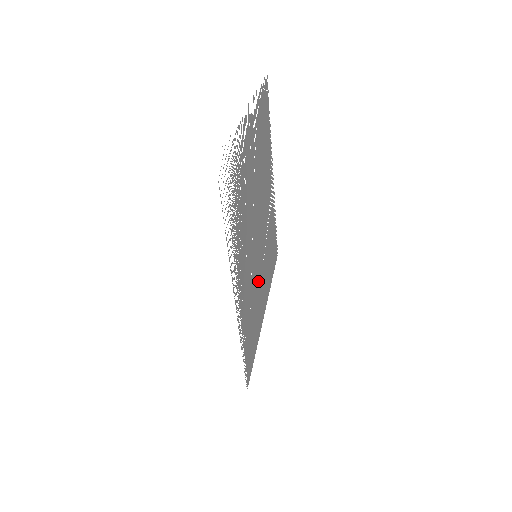
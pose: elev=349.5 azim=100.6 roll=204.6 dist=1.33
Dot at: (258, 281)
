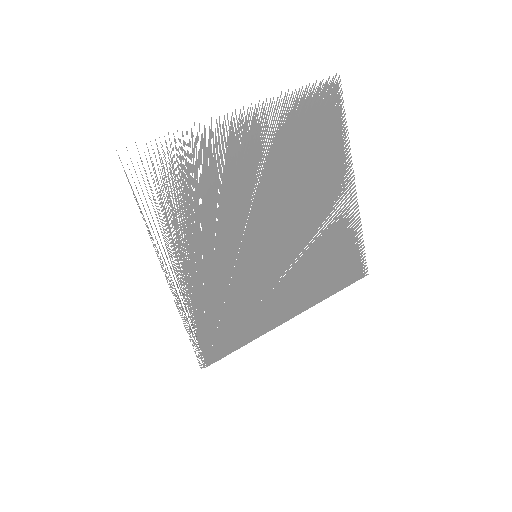
Dot at: (263, 282)
